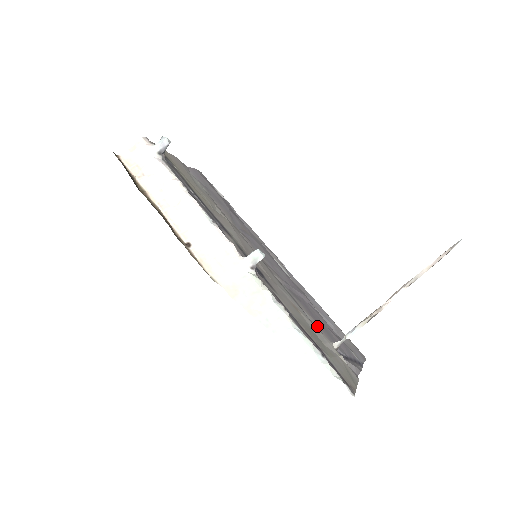
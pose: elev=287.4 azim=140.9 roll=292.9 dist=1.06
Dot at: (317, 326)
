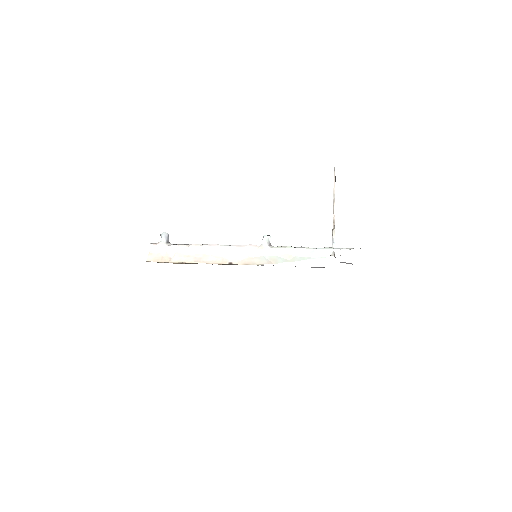
Dot at: occluded
